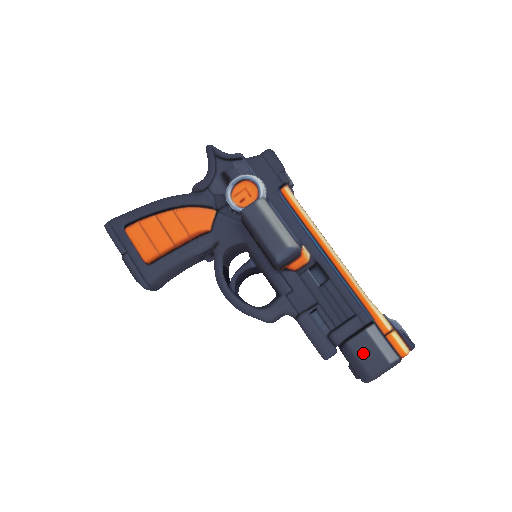
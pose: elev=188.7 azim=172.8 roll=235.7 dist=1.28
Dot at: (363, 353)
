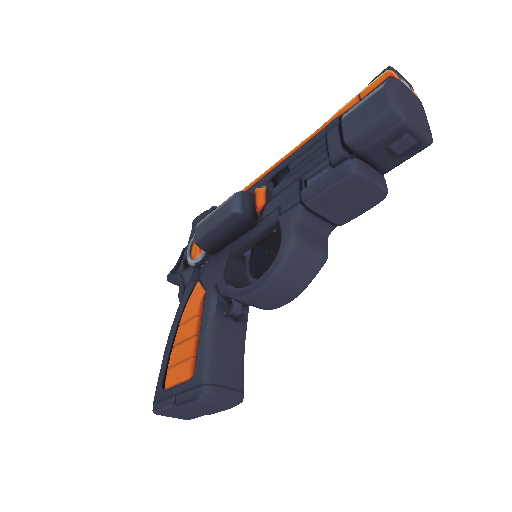
Dot at: (361, 120)
